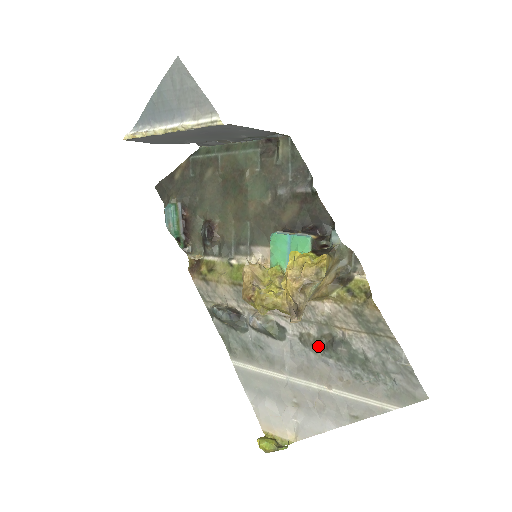
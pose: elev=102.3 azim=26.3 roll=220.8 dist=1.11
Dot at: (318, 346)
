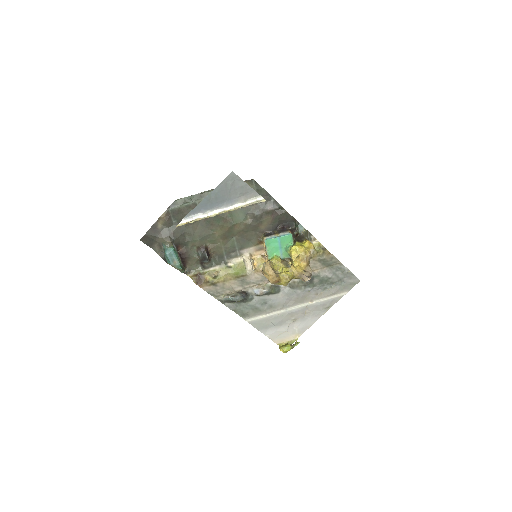
Dot at: (301, 285)
